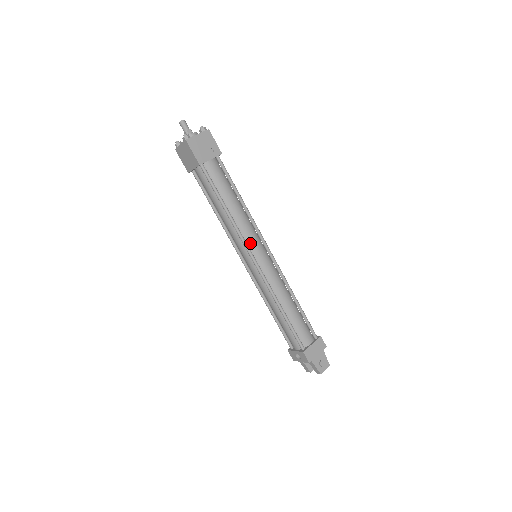
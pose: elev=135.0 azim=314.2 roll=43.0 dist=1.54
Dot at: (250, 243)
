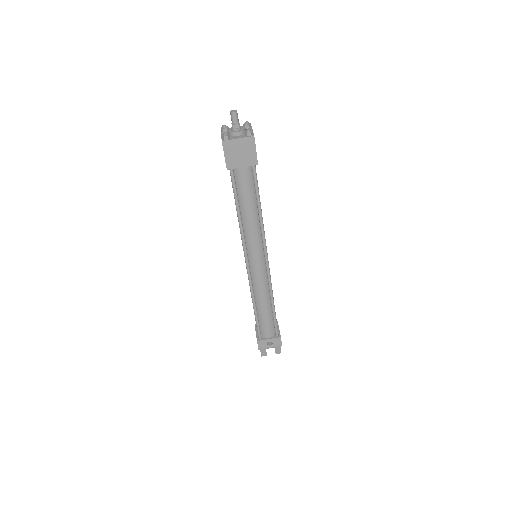
Dot at: occluded
